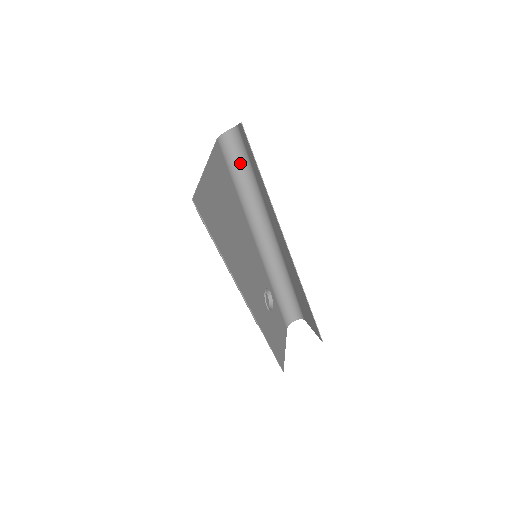
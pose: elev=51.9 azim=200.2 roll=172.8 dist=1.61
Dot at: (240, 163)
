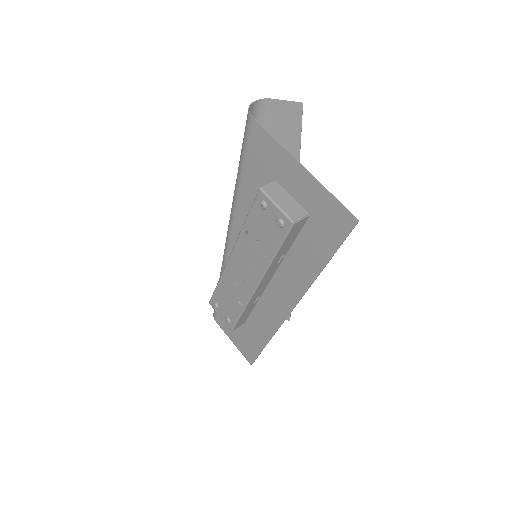
Dot at: occluded
